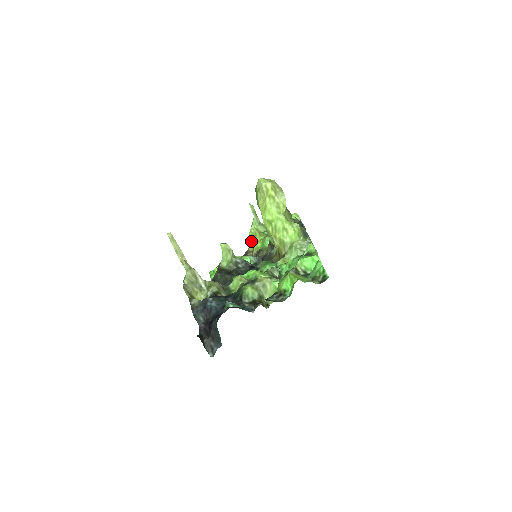
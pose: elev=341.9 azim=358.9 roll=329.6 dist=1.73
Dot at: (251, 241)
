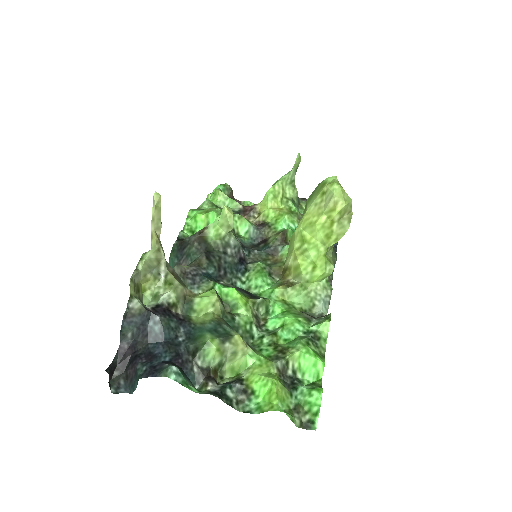
Dot at: (266, 200)
